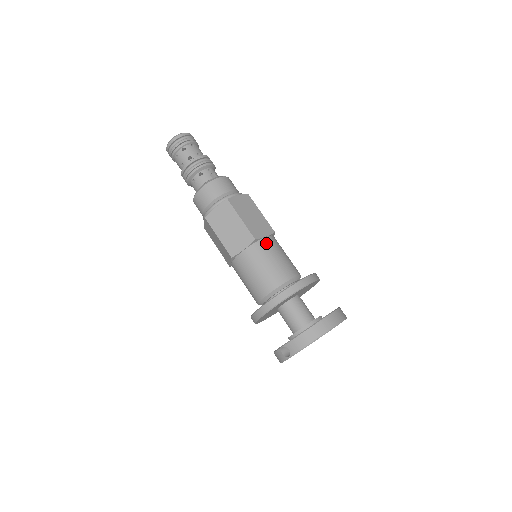
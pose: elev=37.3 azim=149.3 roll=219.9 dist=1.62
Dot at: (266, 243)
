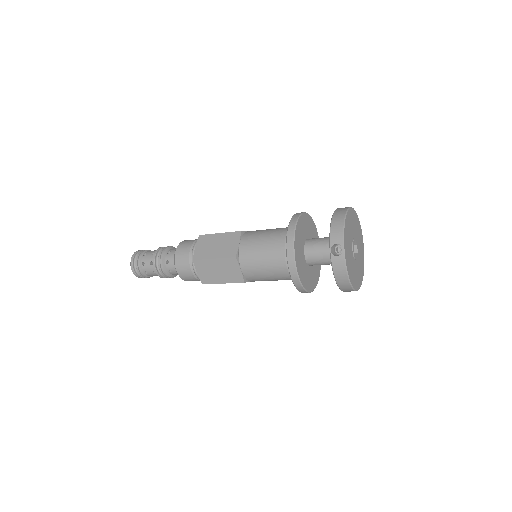
Dot at: (252, 231)
